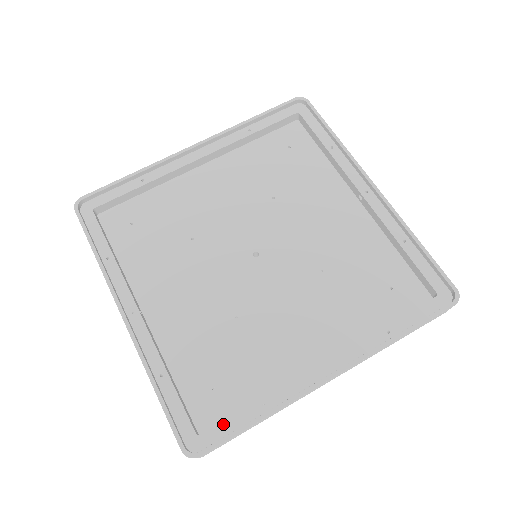
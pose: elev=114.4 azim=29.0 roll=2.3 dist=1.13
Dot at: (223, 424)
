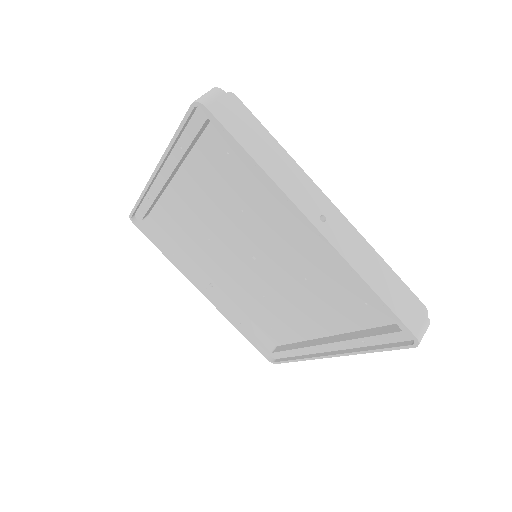
Dot at: (281, 353)
